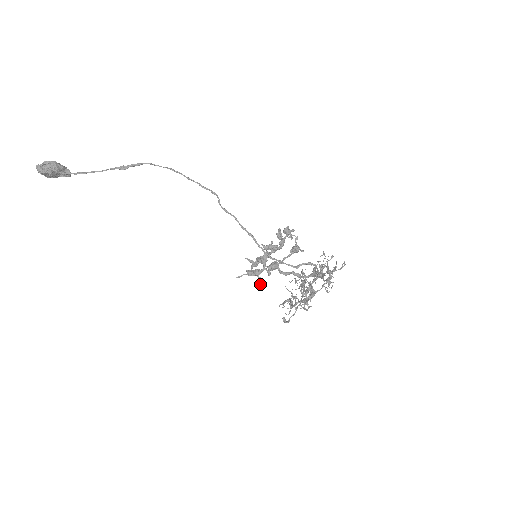
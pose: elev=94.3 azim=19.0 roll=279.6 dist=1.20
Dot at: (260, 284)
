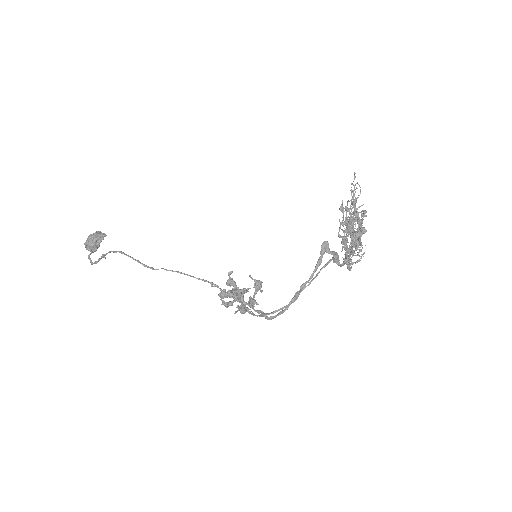
Dot at: occluded
